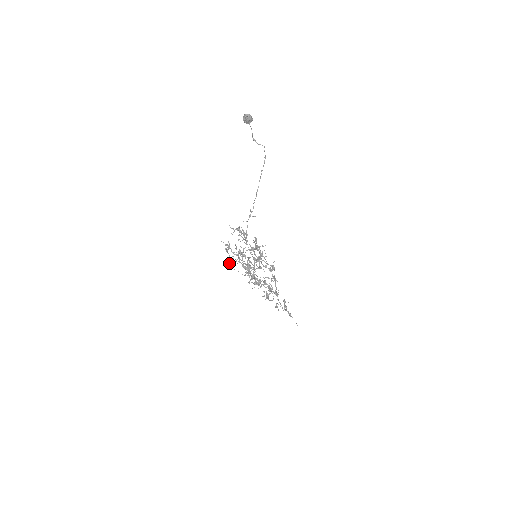
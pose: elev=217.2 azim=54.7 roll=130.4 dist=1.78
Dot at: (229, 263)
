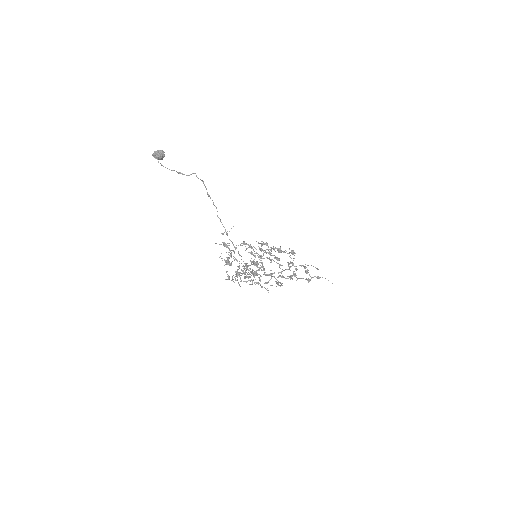
Dot at: occluded
